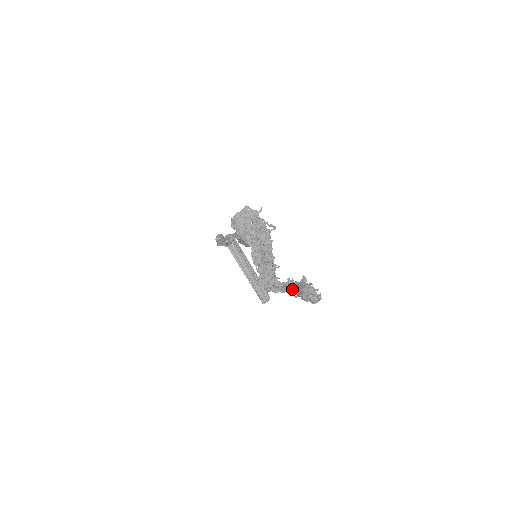
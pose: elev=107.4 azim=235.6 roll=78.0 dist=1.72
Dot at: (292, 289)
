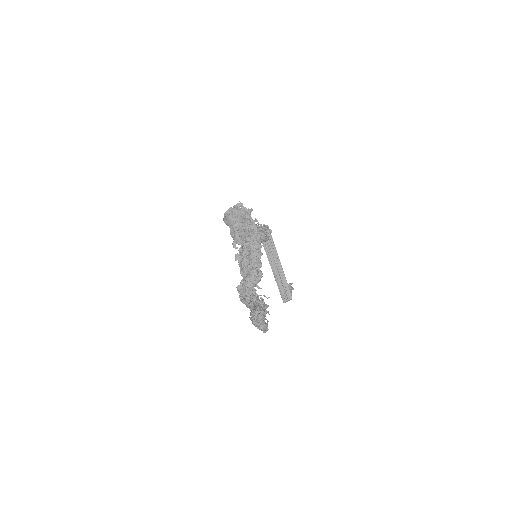
Dot at: occluded
